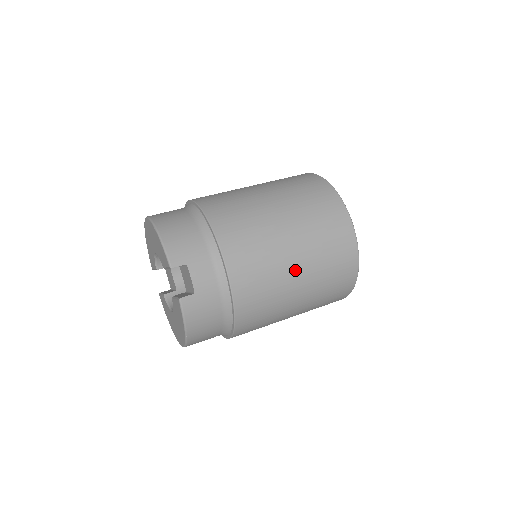
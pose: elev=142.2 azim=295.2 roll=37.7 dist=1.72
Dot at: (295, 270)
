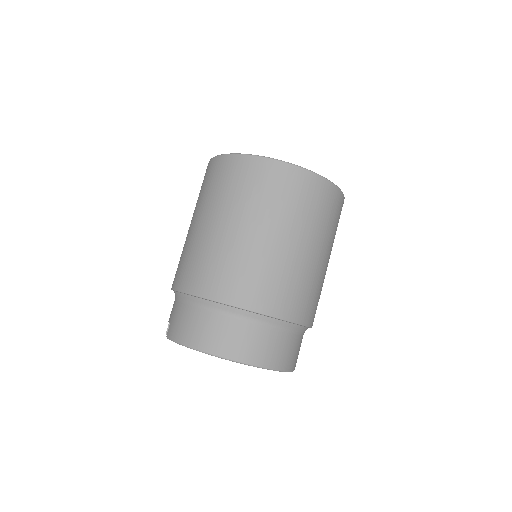
Dot at: occluded
